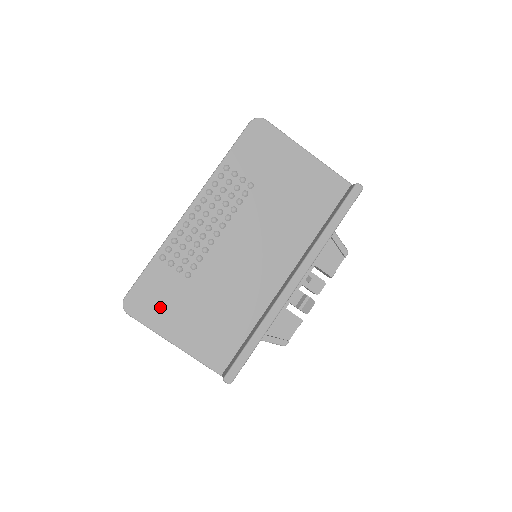
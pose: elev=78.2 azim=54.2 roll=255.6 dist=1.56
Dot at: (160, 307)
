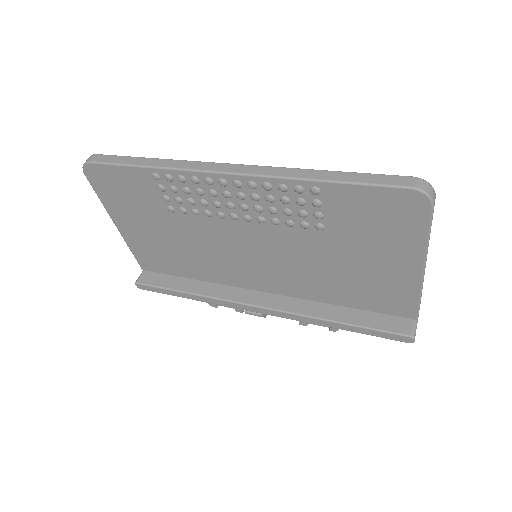
Dot at: (122, 199)
